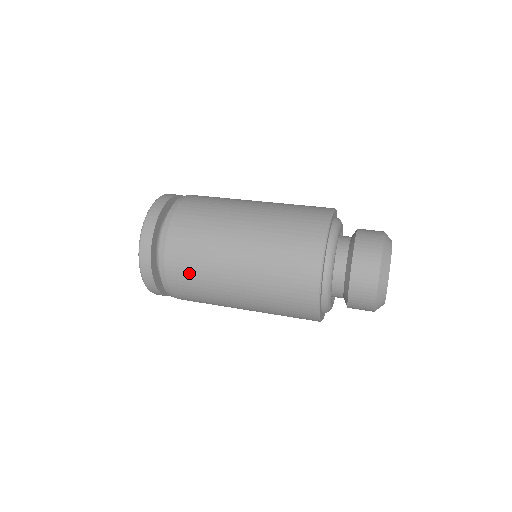
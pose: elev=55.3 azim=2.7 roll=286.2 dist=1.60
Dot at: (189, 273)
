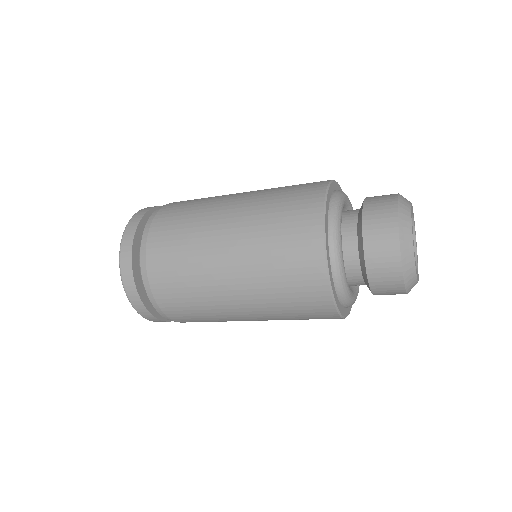
Dot at: (193, 316)
